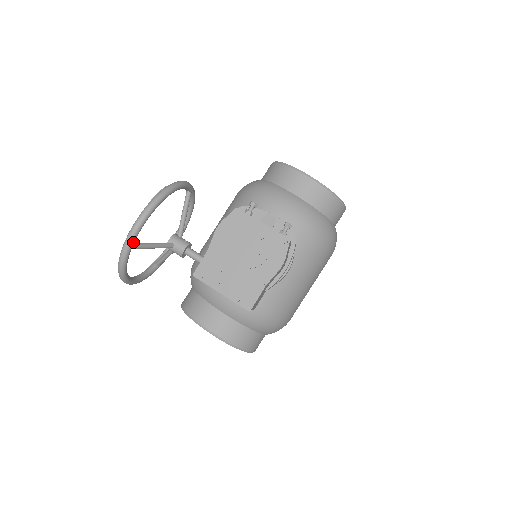
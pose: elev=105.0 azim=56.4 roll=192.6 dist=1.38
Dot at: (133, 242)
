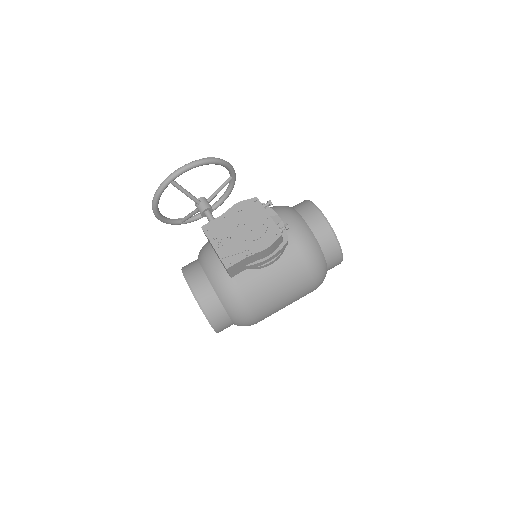
Dot at: (174, 178)
